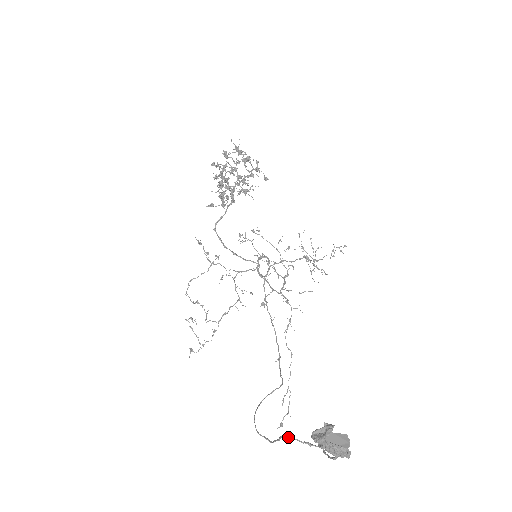
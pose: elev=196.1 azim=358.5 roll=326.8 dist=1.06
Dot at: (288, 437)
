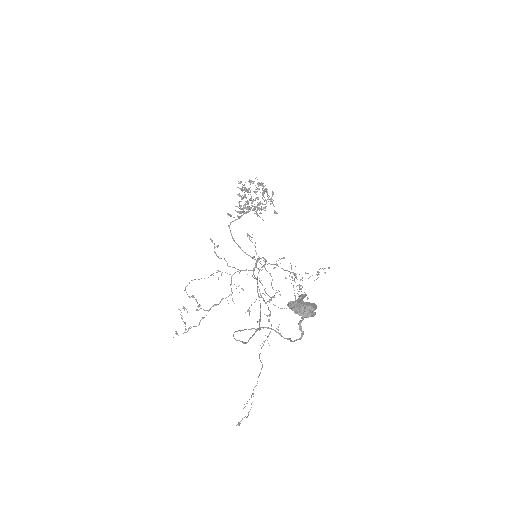
Dot at: occluded
